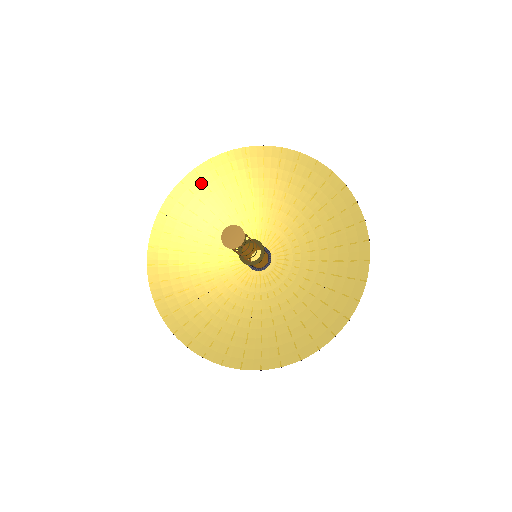
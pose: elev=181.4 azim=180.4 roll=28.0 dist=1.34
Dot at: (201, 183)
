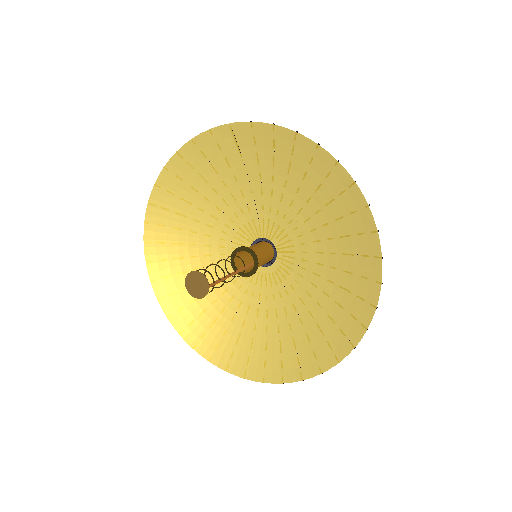
Dot at: (233, 142)
